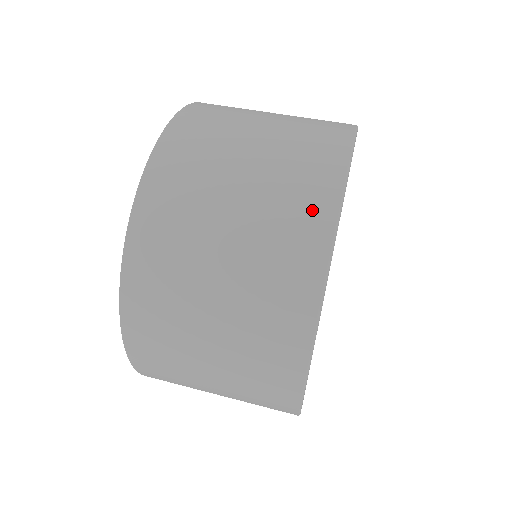
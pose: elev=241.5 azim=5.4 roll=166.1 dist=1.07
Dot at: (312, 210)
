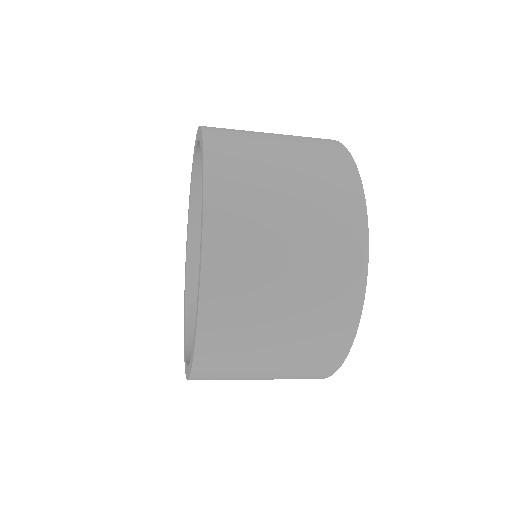
Dot at: (329, 145)
